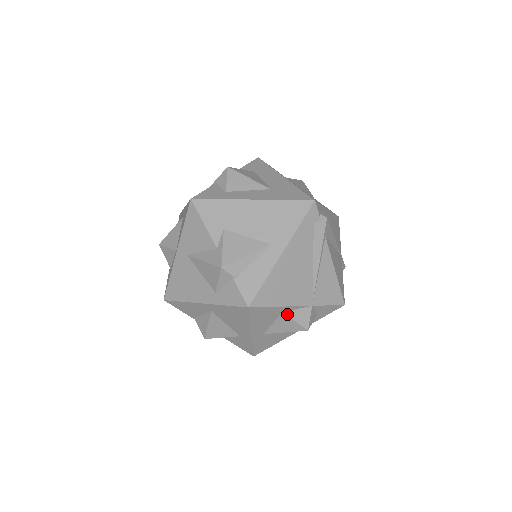
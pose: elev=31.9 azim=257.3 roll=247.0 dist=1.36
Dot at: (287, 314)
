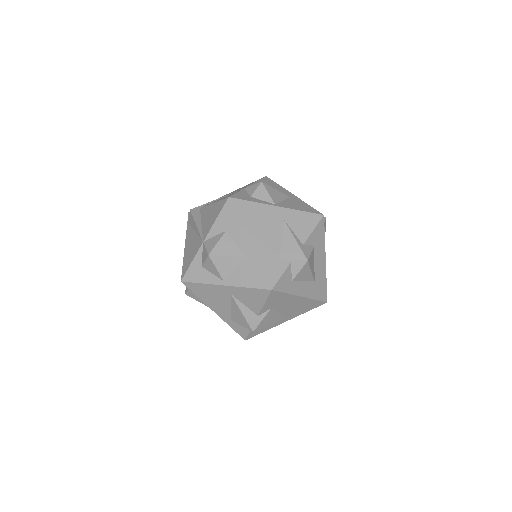
Dot at: occluded
